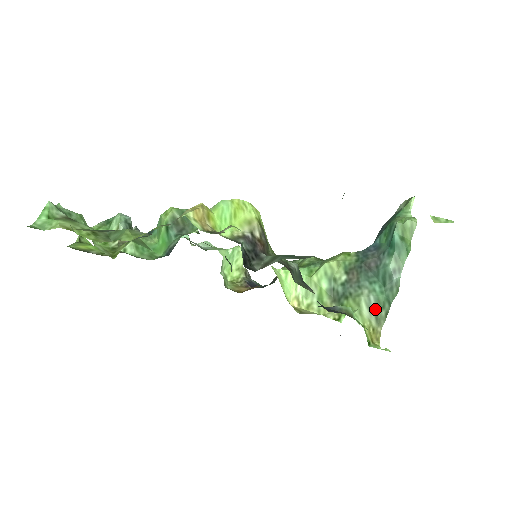
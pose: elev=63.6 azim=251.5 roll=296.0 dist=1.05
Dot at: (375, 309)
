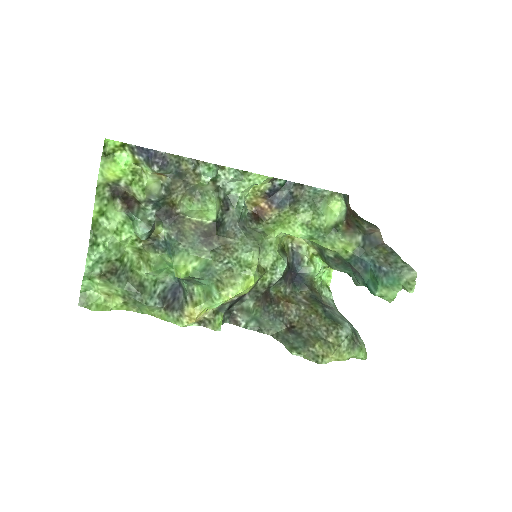
Dot at: occluded
